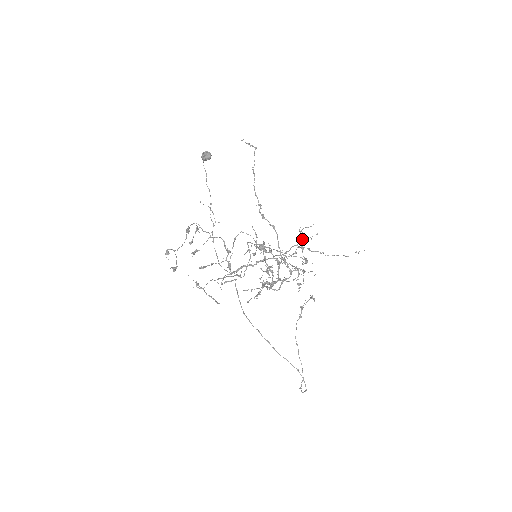
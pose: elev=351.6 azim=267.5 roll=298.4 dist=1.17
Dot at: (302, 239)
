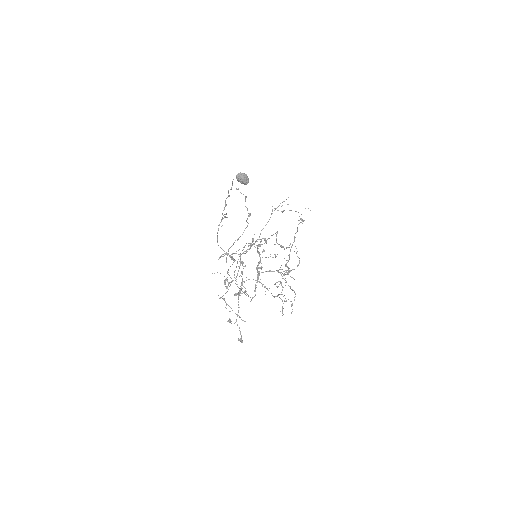
Dot at: occluded
